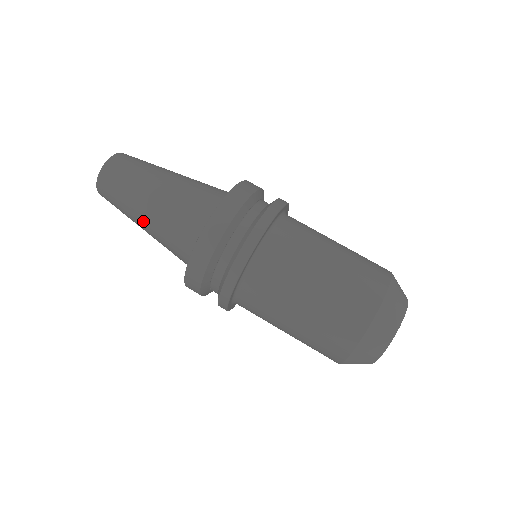
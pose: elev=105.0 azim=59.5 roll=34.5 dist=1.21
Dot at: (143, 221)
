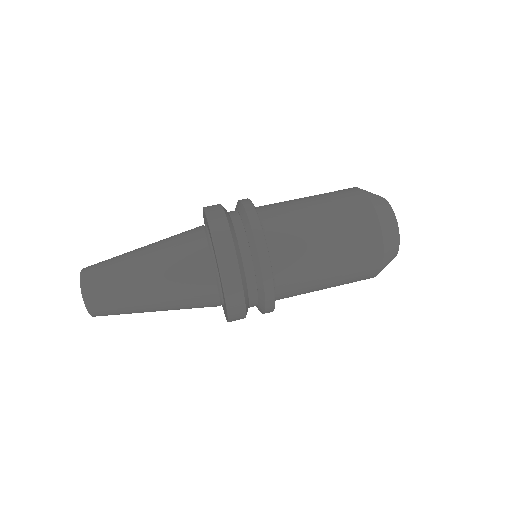
Dot at: (157, 310)
